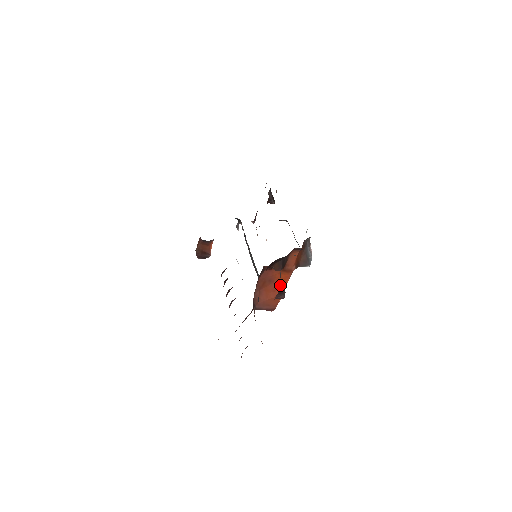
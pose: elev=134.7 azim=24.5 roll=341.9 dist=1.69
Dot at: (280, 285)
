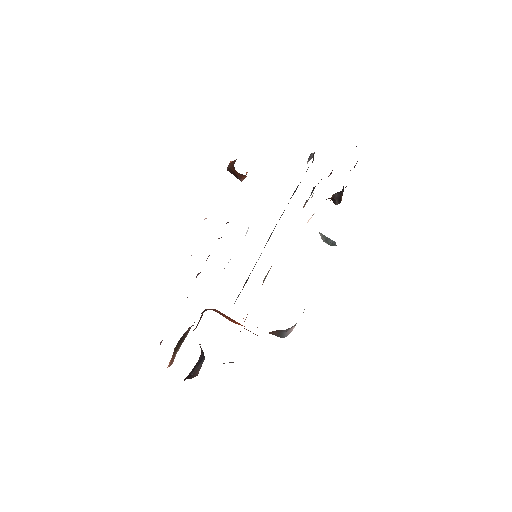
Dot at: (239, 323)
